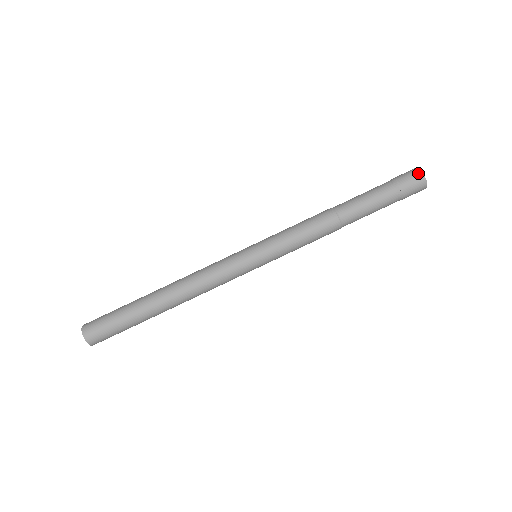
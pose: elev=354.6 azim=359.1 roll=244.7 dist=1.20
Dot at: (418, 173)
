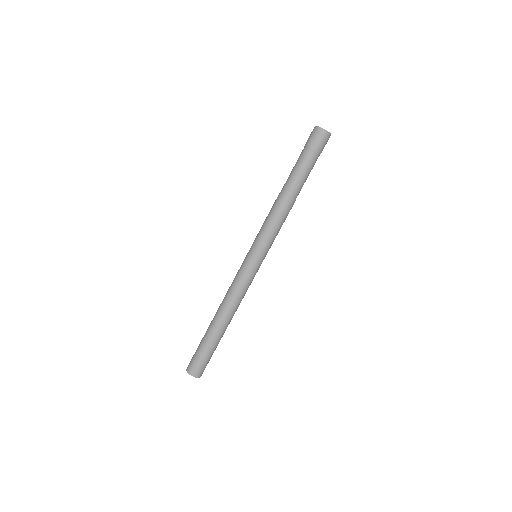
Dot at: (322, 132)
